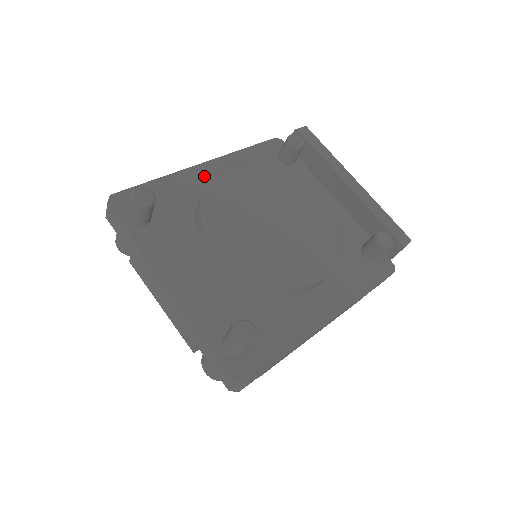
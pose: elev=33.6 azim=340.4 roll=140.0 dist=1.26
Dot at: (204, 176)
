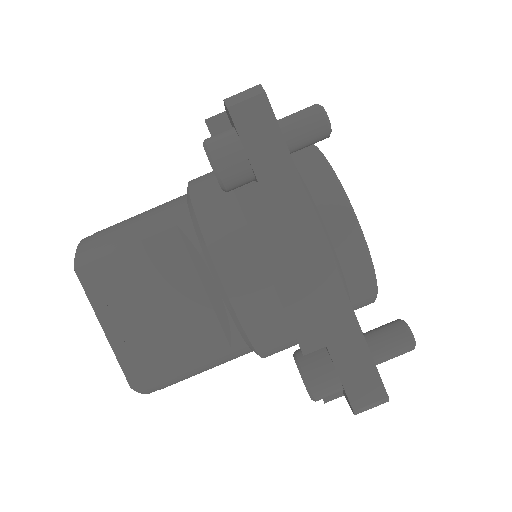
Dot at: occluded
